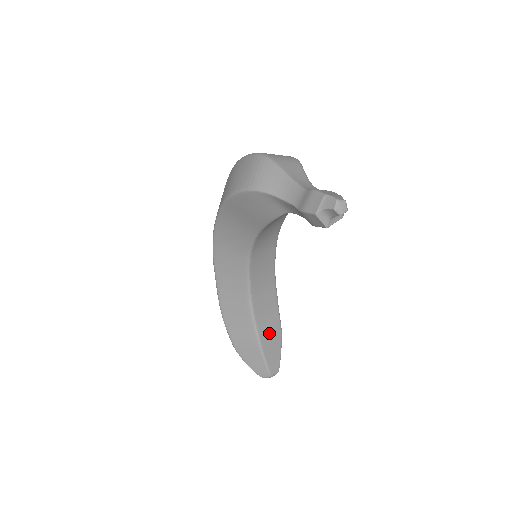
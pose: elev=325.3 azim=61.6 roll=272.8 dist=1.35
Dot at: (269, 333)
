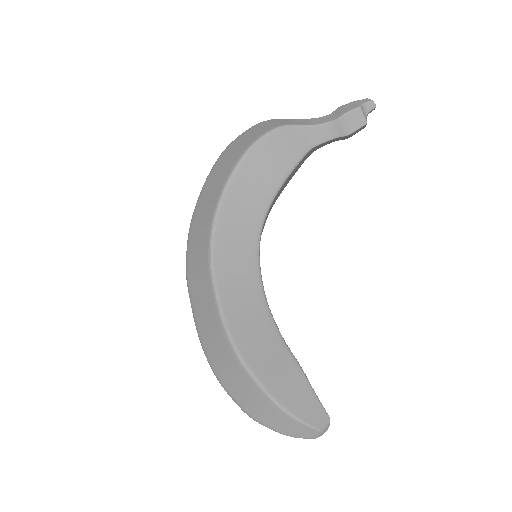
Dot at: occluded
